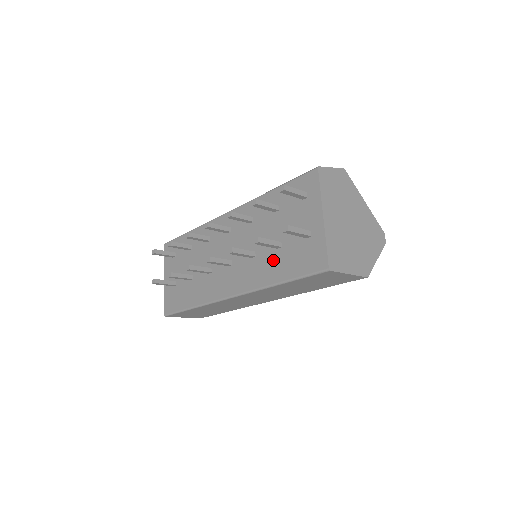
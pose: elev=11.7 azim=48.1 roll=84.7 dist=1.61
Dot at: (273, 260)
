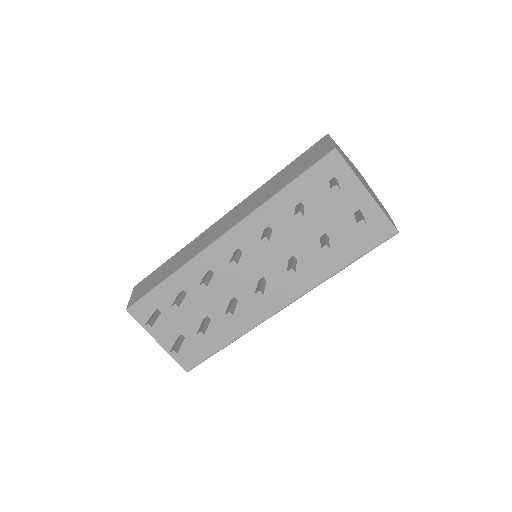
Dot at: (324, 253)
